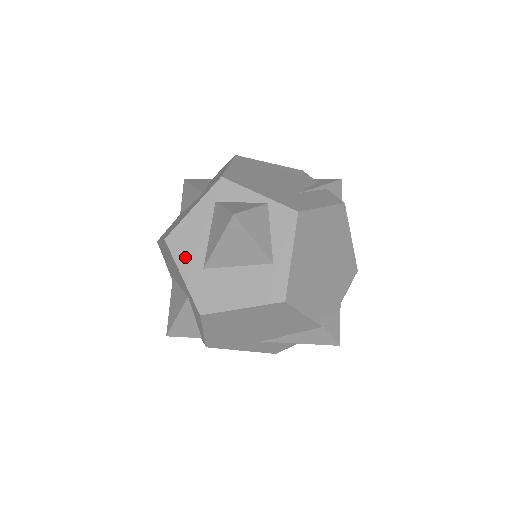
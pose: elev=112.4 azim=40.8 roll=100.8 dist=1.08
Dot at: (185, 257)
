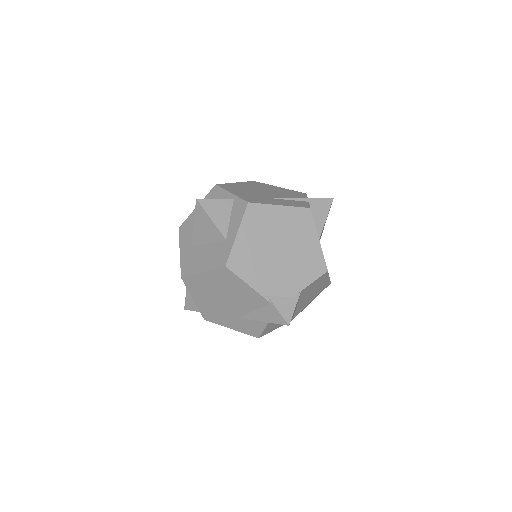
Dot at: (185, 239)
